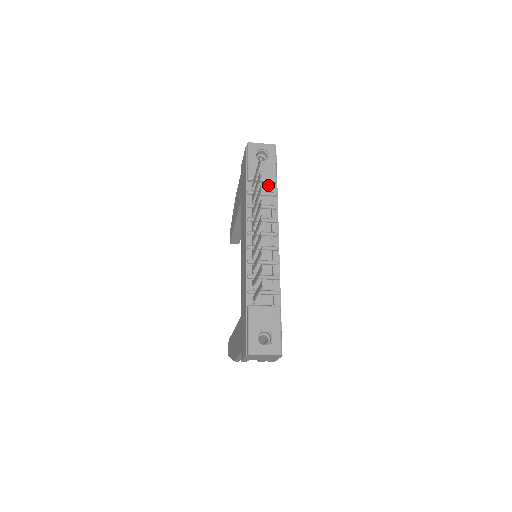
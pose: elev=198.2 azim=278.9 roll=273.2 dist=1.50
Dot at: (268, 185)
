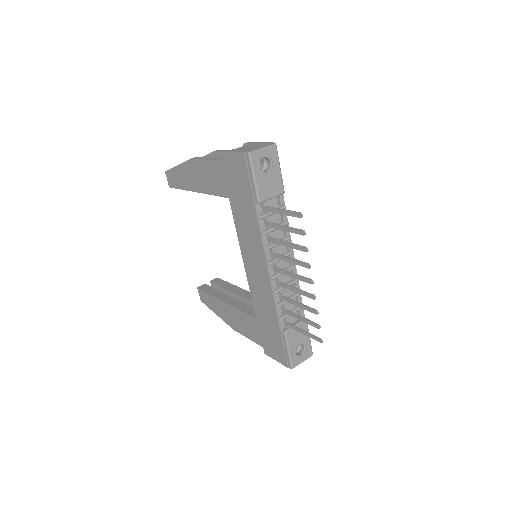
Dot at: (275, 198)
